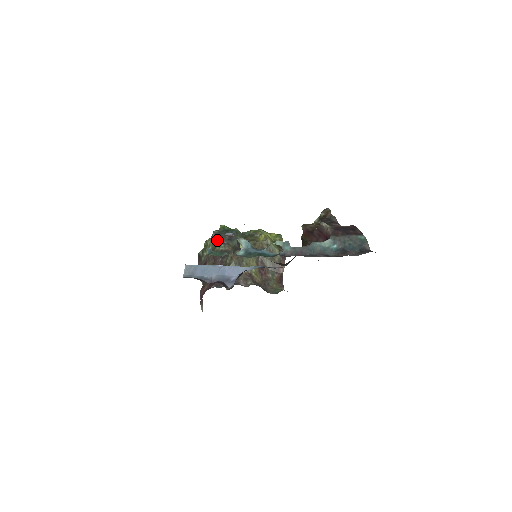
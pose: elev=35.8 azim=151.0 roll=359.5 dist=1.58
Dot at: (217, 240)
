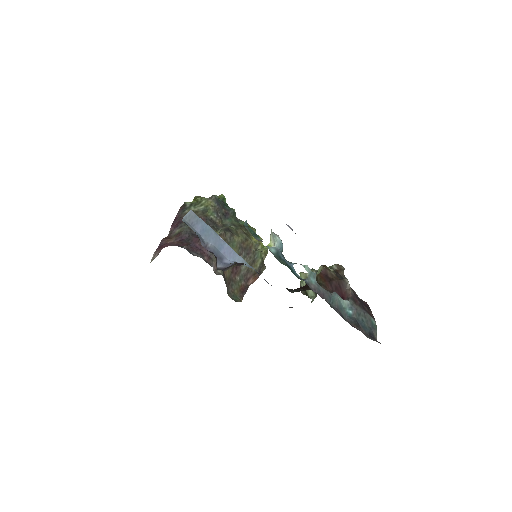
Dot at: (213, 206)
